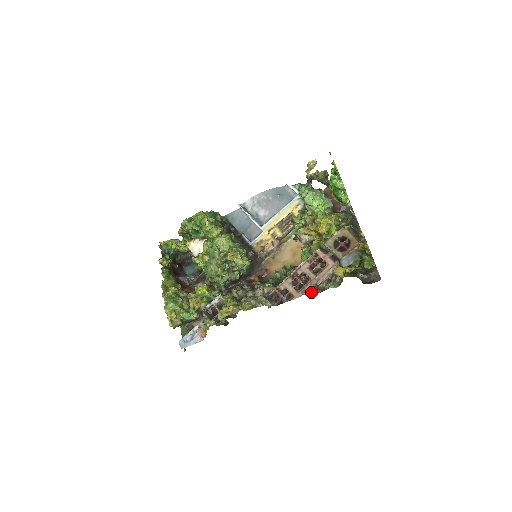
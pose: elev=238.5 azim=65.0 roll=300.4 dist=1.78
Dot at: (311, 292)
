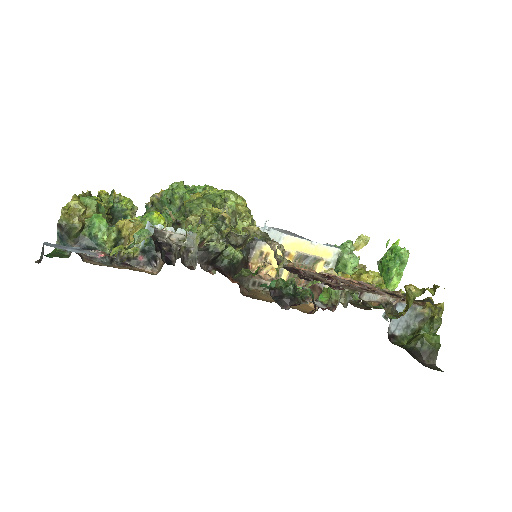
Dot at: (356, 291)
